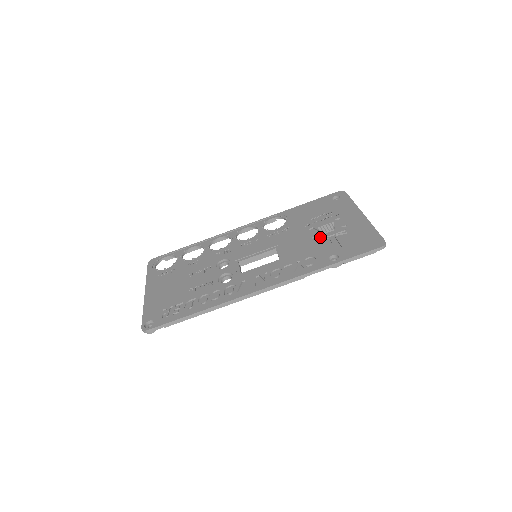
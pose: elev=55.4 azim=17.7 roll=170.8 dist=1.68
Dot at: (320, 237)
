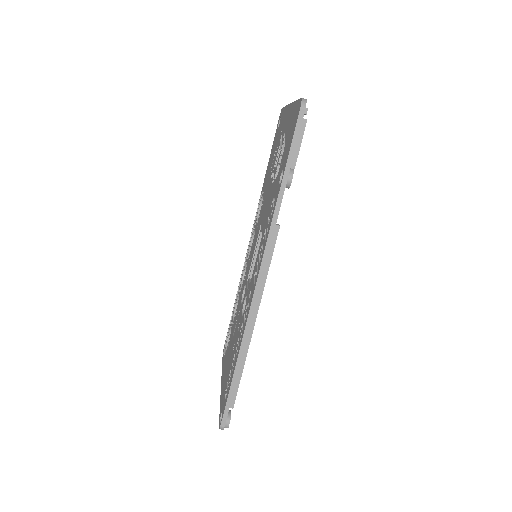
Dot at: occluded
